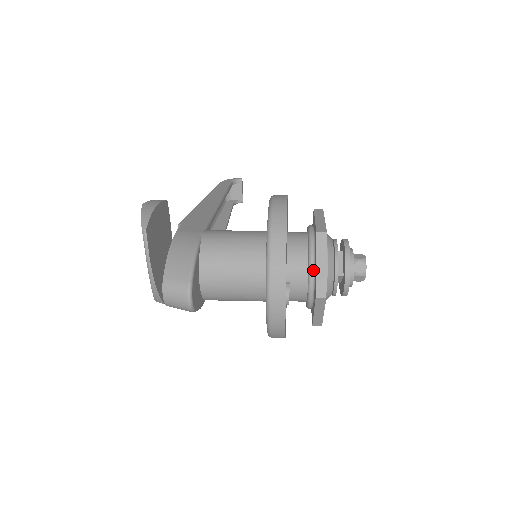
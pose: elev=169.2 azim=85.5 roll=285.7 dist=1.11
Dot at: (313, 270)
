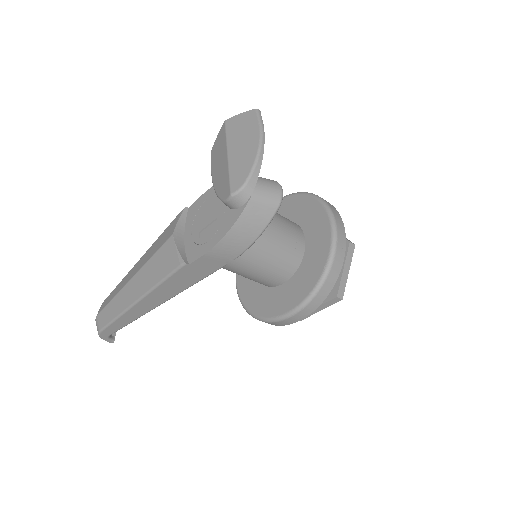
Dot at: occluded
